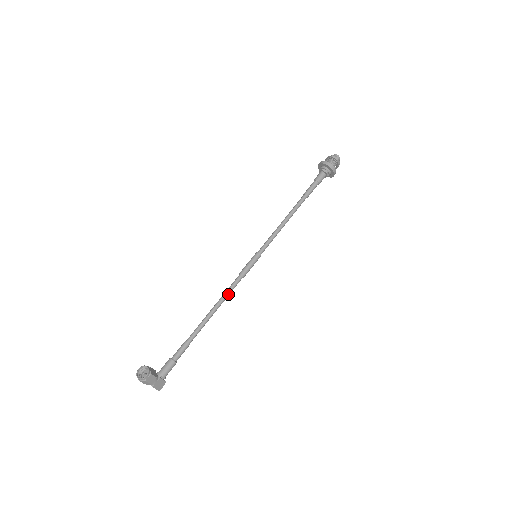
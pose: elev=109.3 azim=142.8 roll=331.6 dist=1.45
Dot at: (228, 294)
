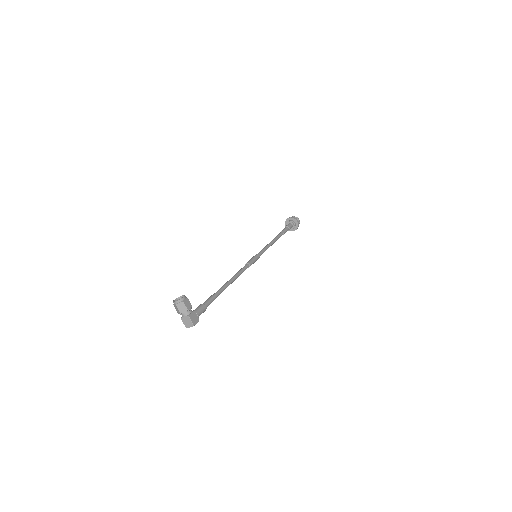
Dot at: (240, 272)
